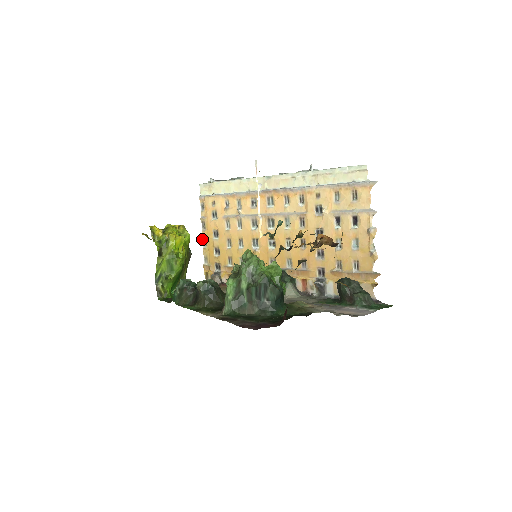
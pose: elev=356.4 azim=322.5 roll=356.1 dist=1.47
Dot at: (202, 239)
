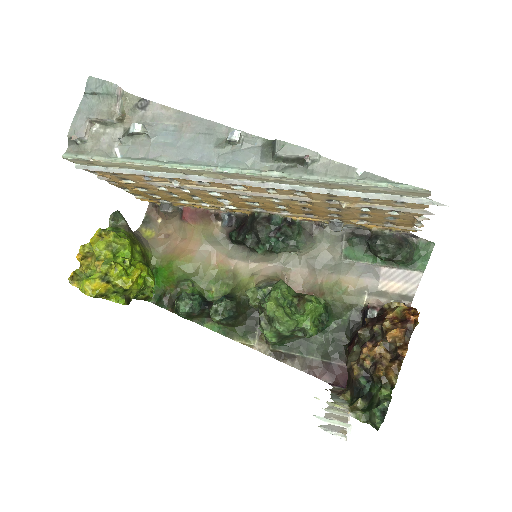
Dot at: occluded
